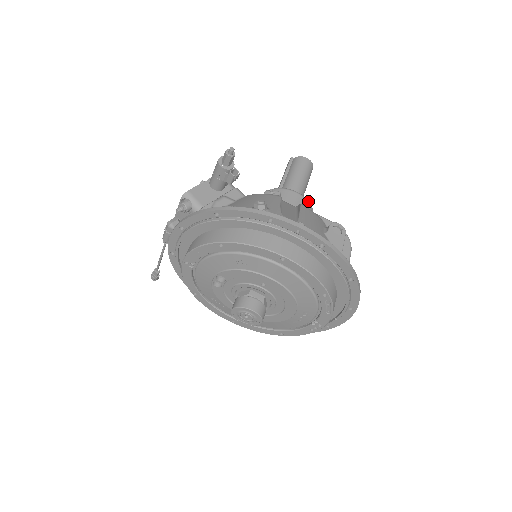
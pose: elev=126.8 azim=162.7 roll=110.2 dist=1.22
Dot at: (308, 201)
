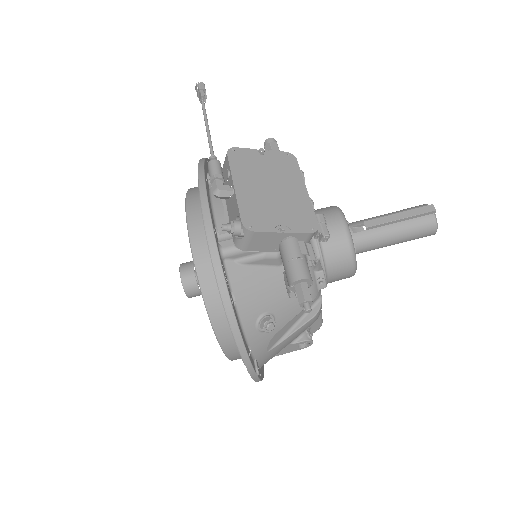
Dot at: occluded
